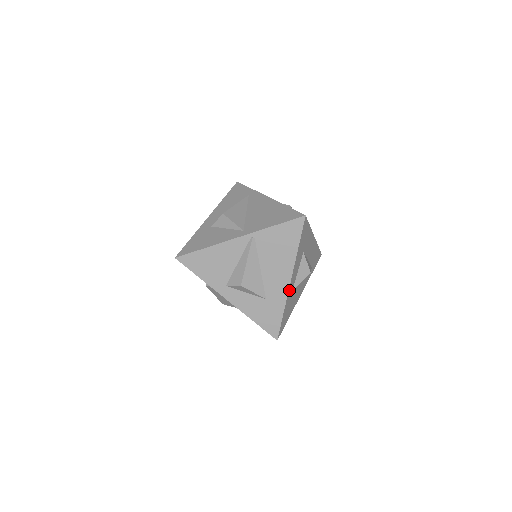
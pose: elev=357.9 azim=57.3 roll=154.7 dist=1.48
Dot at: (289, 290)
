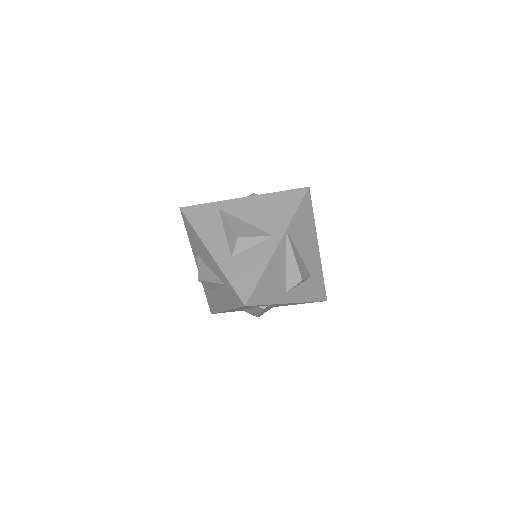
Dot at: (318, 256)
